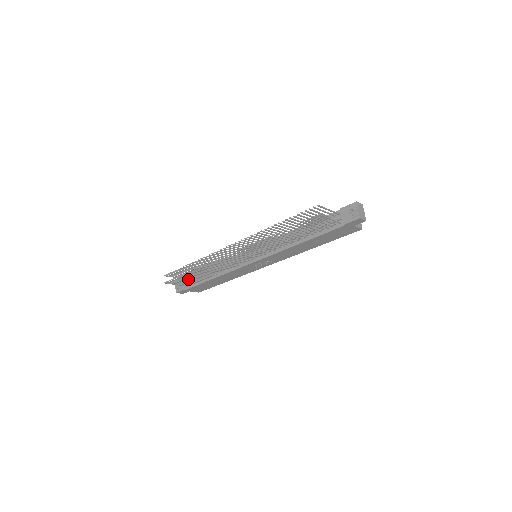
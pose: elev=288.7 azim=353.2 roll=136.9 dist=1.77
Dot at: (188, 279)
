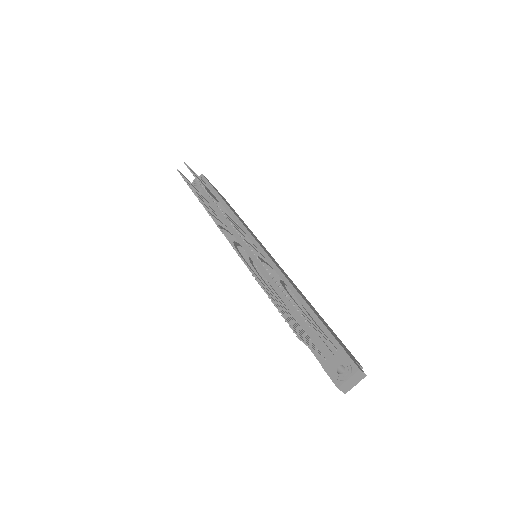
Dot at: occluded
